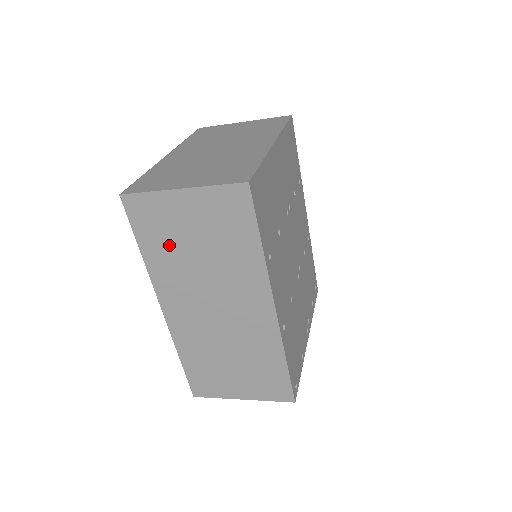
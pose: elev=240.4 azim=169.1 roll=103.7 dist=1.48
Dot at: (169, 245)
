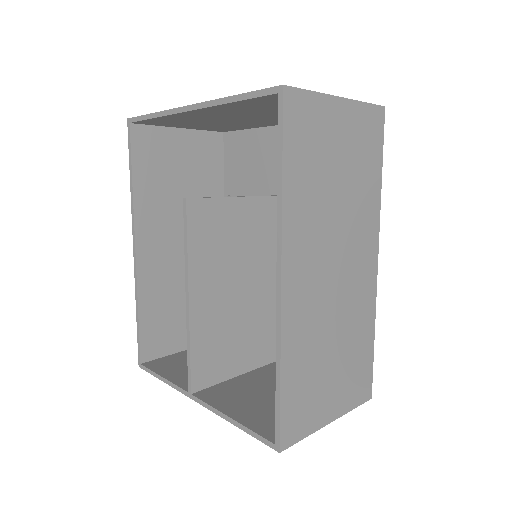
Dot at: (314, 171)
